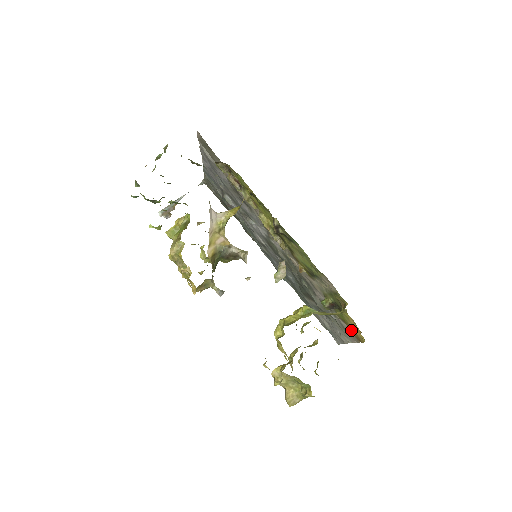
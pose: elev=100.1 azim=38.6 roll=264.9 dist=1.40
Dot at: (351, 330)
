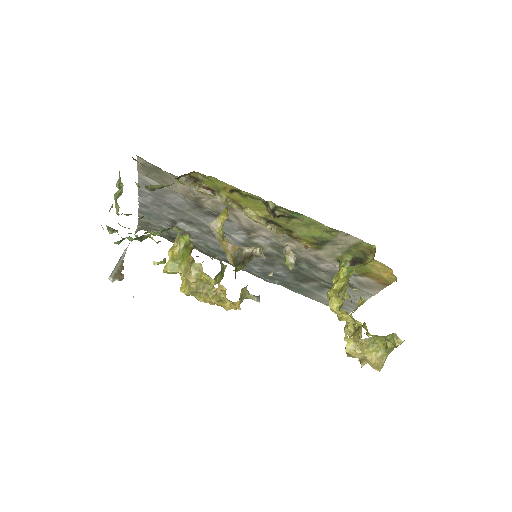
Dot at: (375, 279)
